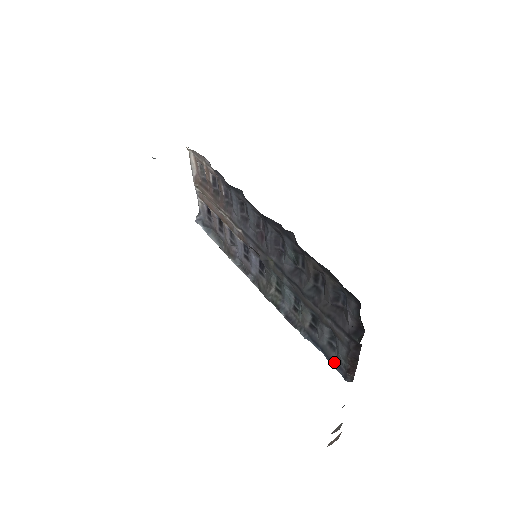
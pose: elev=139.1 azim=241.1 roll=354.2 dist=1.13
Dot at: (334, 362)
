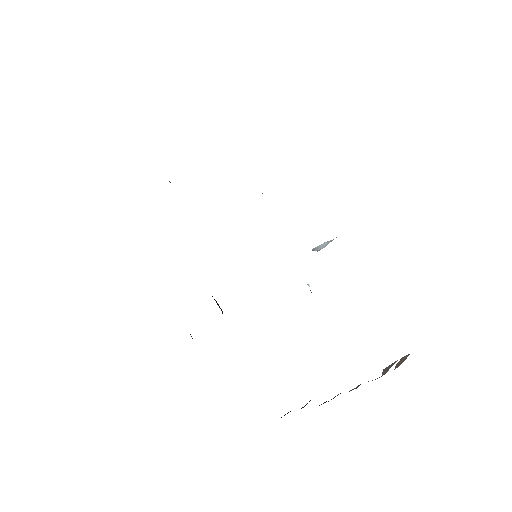
Dot at: occluded
